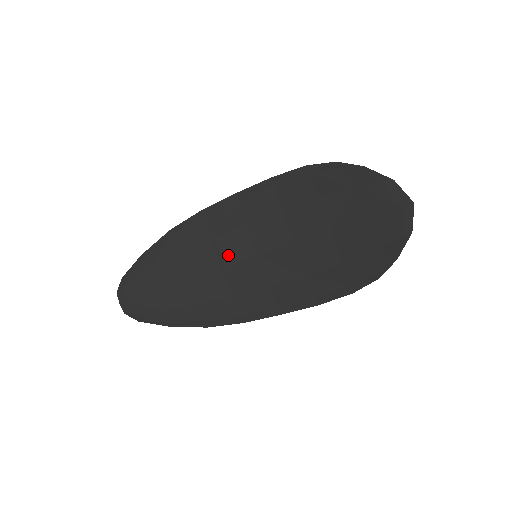
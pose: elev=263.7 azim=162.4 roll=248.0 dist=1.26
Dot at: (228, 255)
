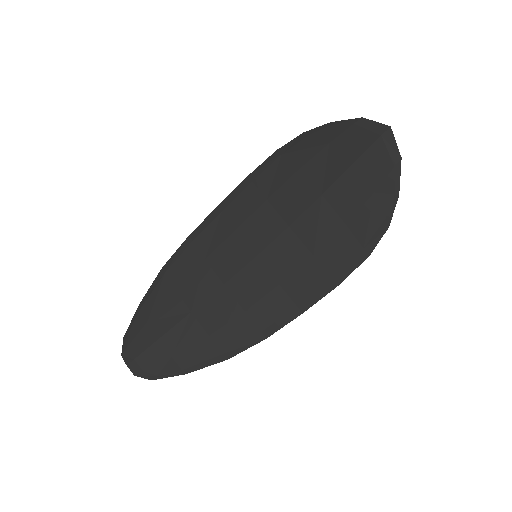
Dot at: (227, 268)
